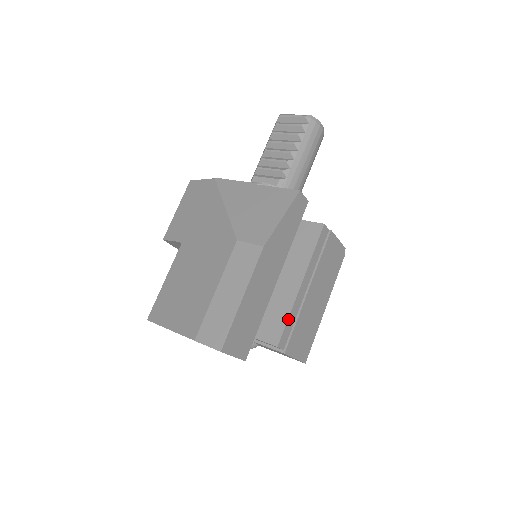
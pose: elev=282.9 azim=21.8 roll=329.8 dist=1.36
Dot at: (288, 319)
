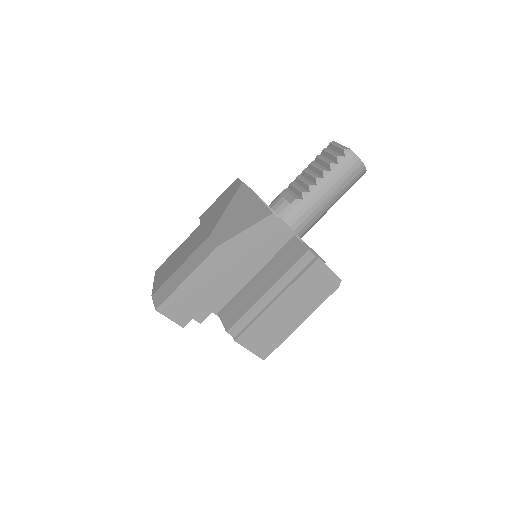
Dot at: (244, 315)
